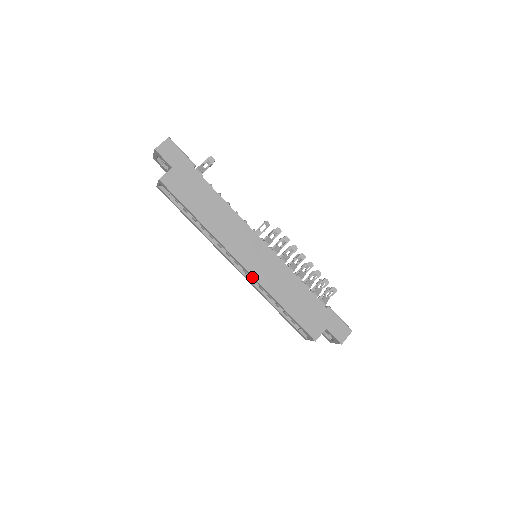
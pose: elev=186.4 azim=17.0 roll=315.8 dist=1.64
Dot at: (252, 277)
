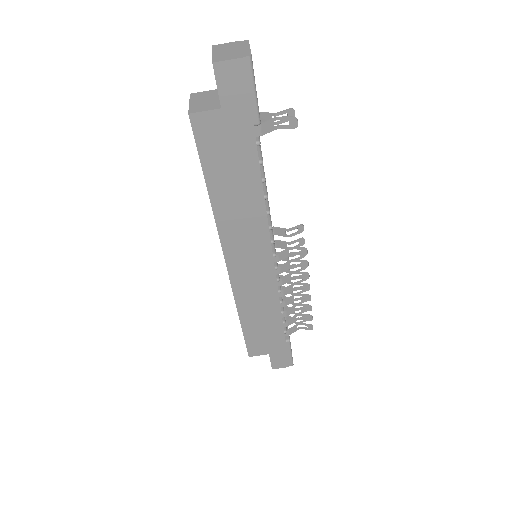
Dot at: (230, 280)
